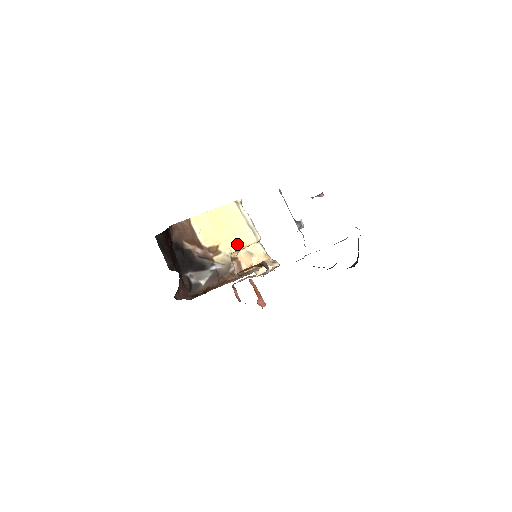
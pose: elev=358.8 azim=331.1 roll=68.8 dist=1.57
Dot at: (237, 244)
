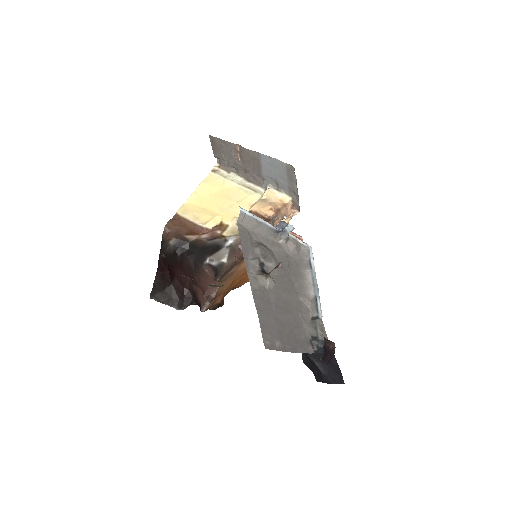
Dot at: occluded
